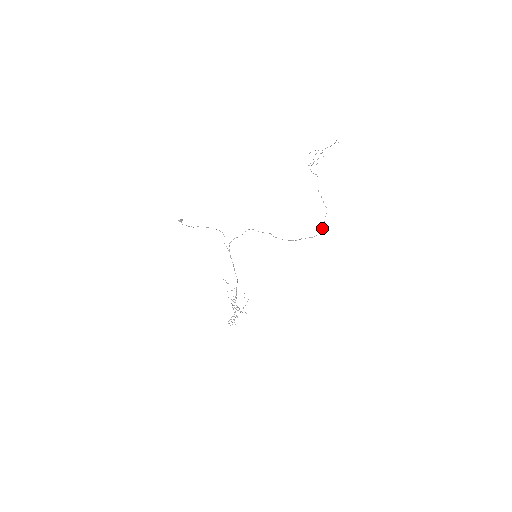
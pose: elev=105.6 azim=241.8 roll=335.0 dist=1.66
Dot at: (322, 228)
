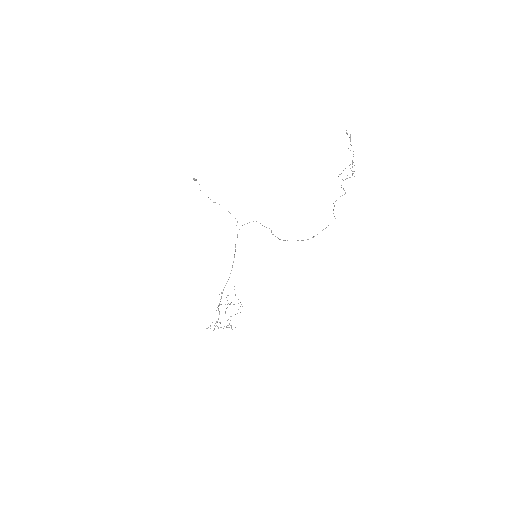
Dot at: occluded
